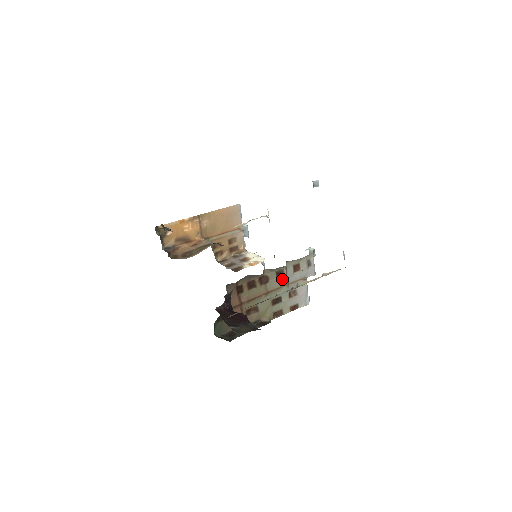
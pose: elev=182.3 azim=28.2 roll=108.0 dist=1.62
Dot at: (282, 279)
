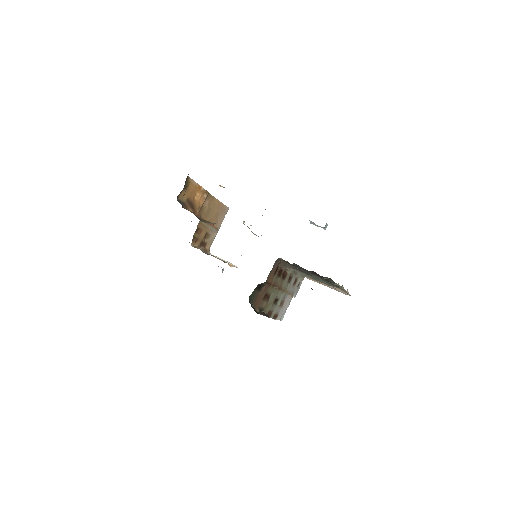
Dot at: (288, 284)
